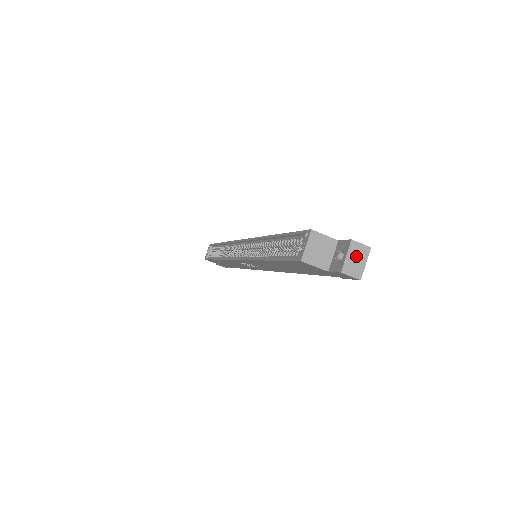
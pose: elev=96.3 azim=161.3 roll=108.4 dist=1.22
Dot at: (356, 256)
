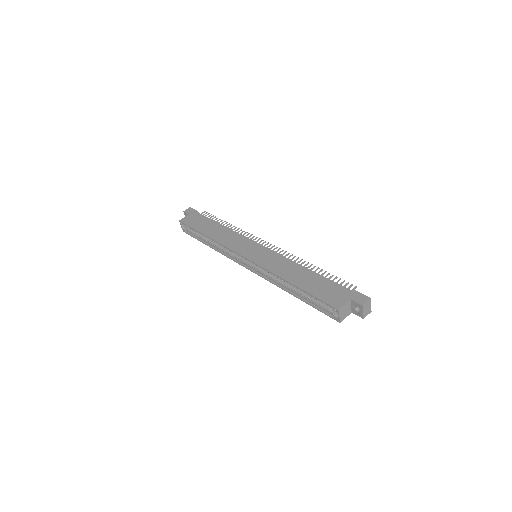
Dot at: (367, 308)
